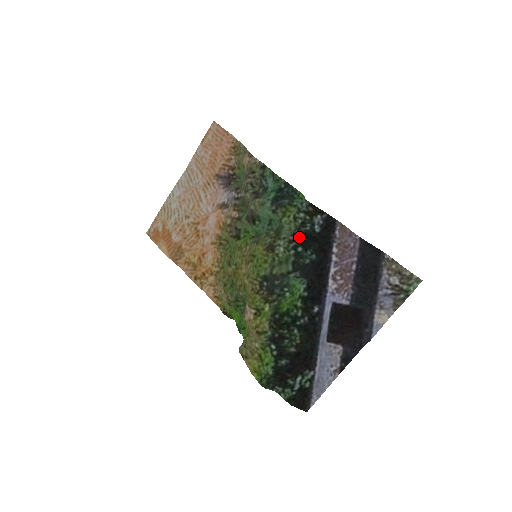
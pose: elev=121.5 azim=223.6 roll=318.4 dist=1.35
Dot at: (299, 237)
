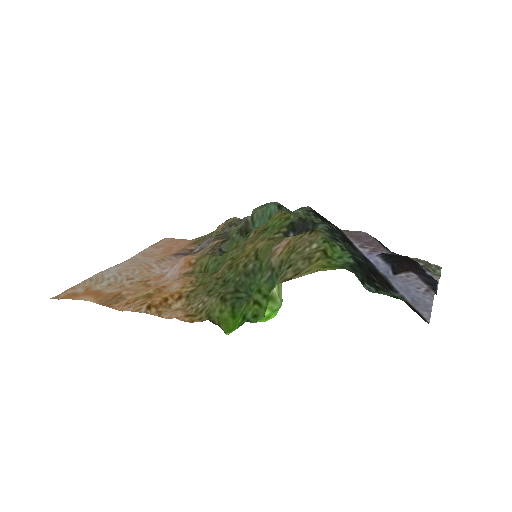
Dot at: (315, 212)
